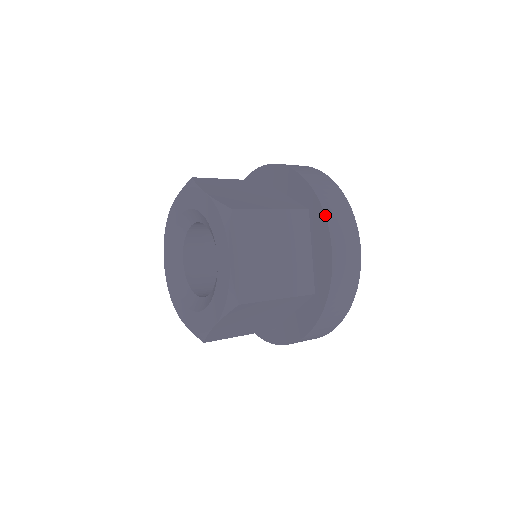
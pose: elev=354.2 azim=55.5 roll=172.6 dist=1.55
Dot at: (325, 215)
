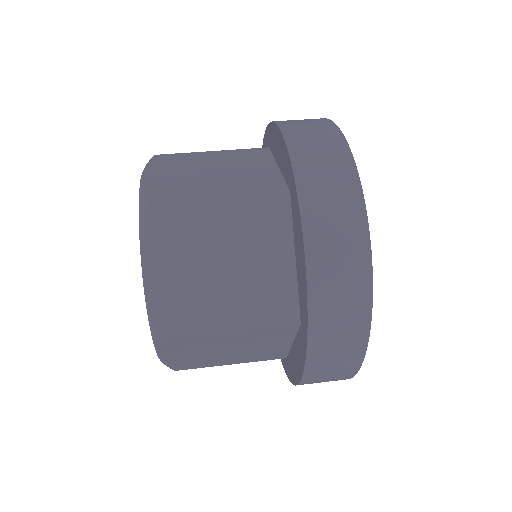
Dot at: (298, 202)
